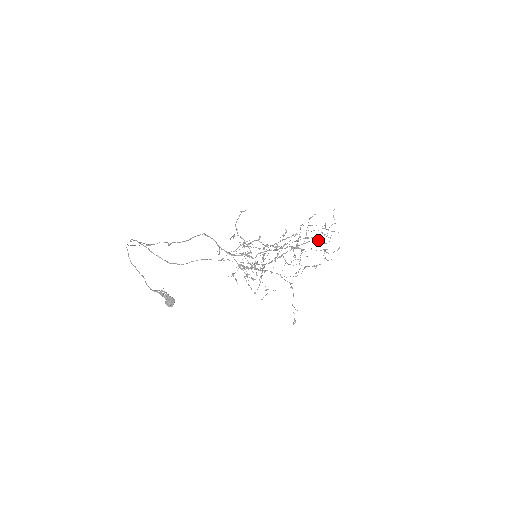
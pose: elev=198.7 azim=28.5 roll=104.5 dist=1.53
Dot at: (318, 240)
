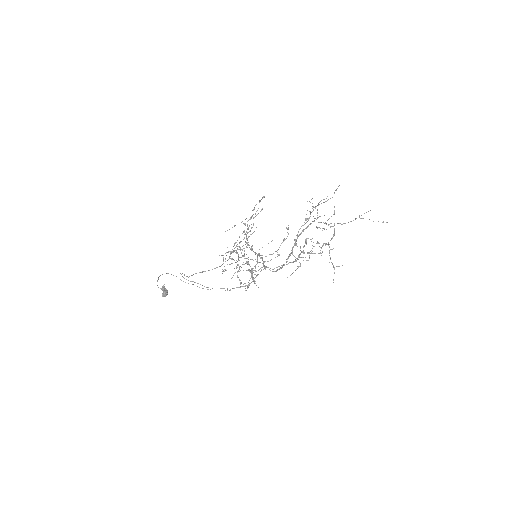
Dot at: occluded
